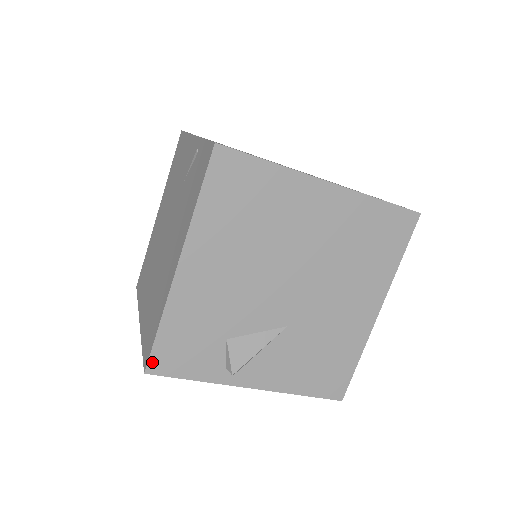
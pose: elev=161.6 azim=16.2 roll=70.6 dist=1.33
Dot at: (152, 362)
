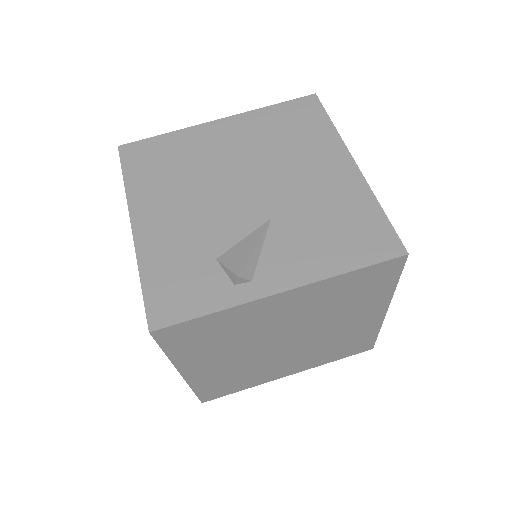
Dot at: (151, 317)
